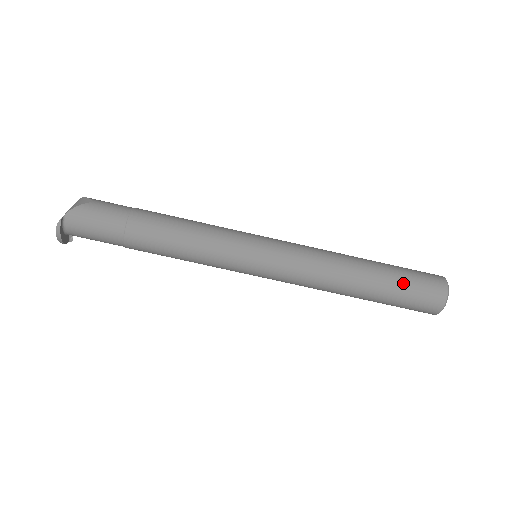
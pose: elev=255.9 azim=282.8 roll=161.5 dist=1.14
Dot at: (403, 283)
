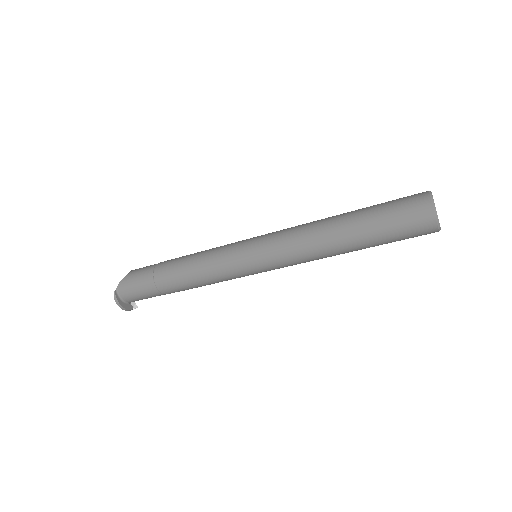
Dot at: (382, 215)
